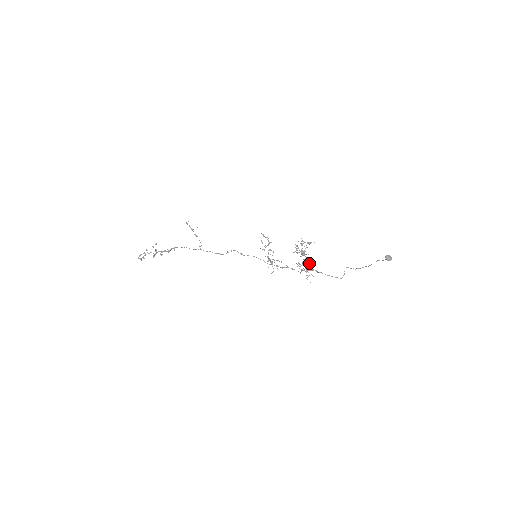
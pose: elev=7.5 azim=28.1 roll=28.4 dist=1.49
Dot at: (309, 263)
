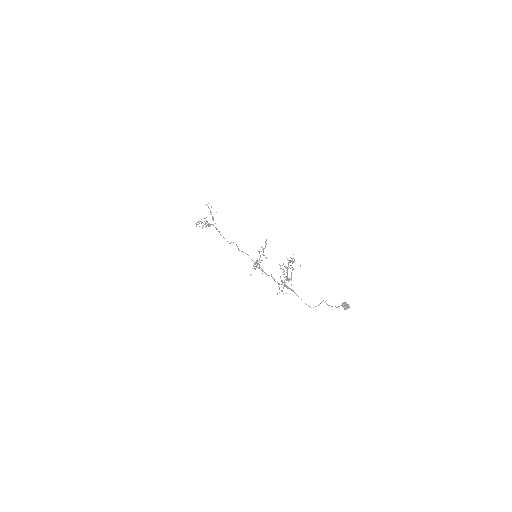
Dot at: occluded
